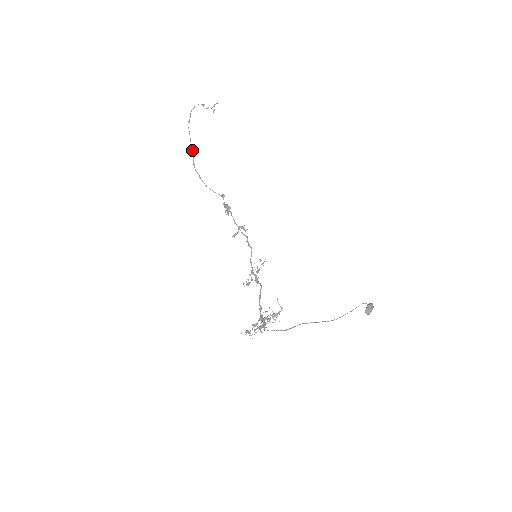
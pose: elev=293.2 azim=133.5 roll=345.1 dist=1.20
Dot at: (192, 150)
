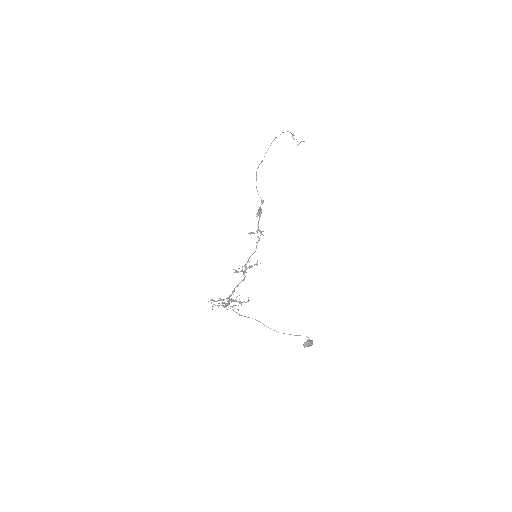
Dot at: occluded
